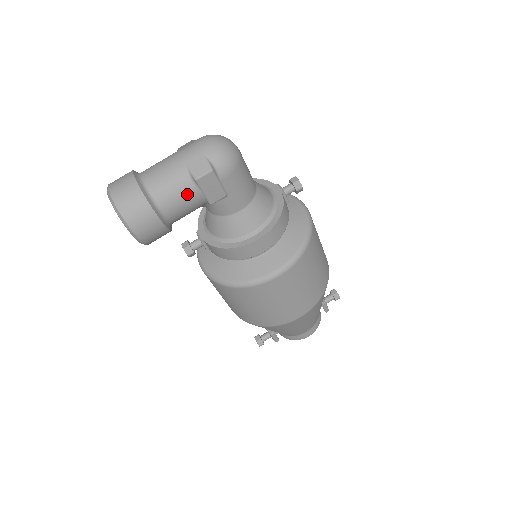
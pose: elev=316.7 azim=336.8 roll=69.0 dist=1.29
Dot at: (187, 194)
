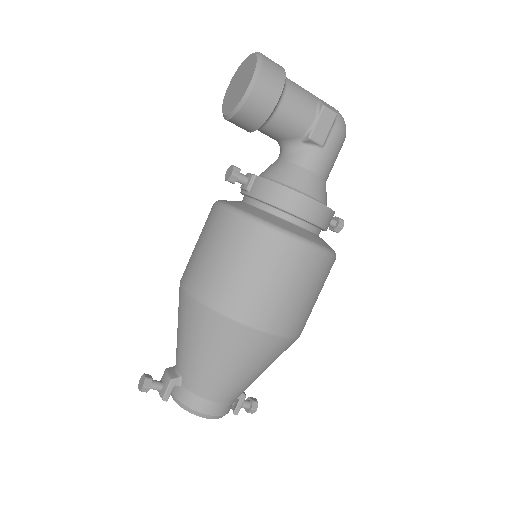
Dot at: (307, 109)
